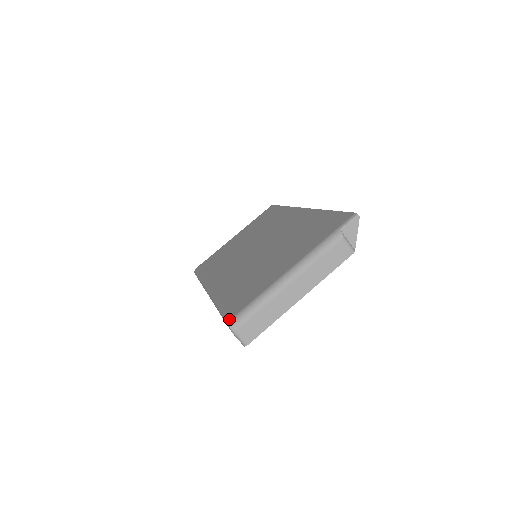
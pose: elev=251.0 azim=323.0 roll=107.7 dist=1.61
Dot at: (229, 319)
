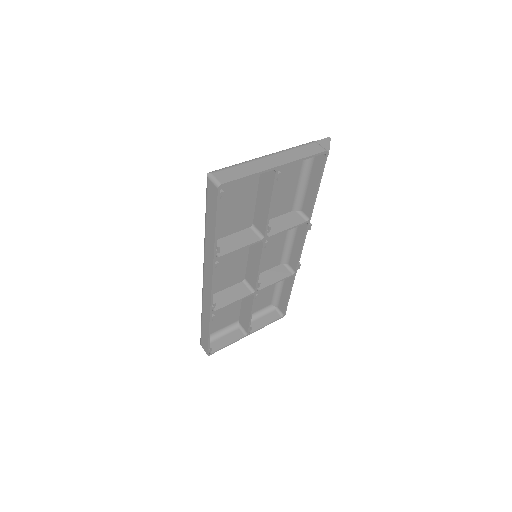
Dot at: occluded
